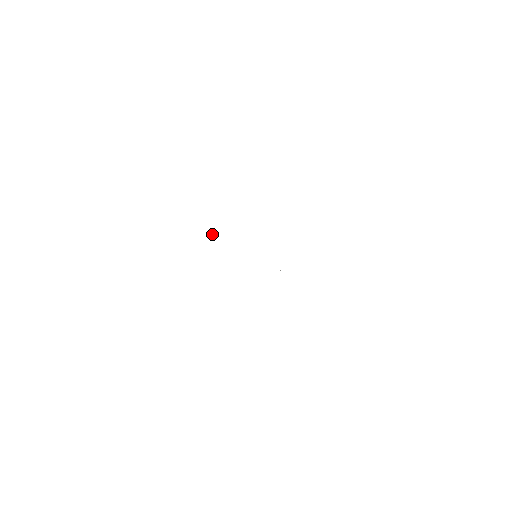
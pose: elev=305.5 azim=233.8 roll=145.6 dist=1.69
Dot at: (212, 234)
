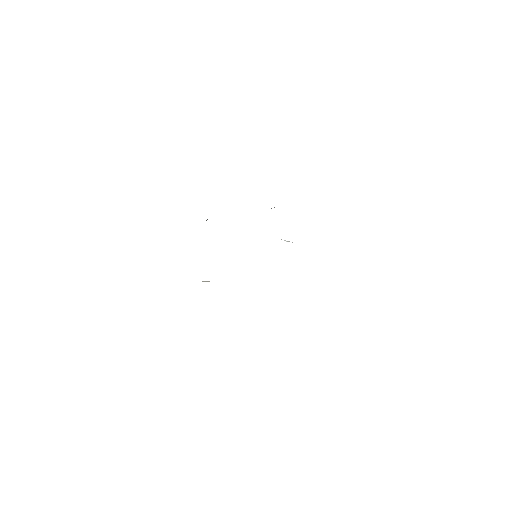
Dot at: occluded
